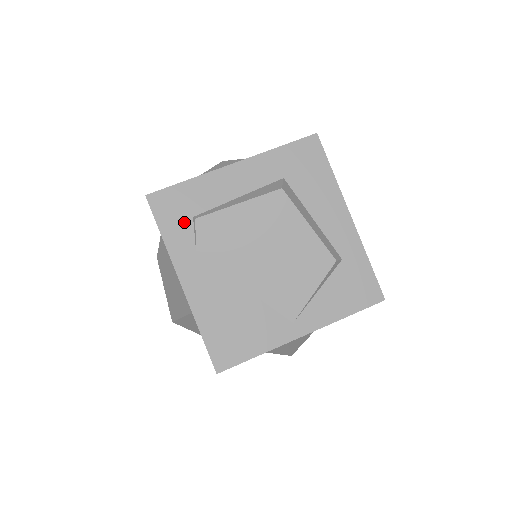
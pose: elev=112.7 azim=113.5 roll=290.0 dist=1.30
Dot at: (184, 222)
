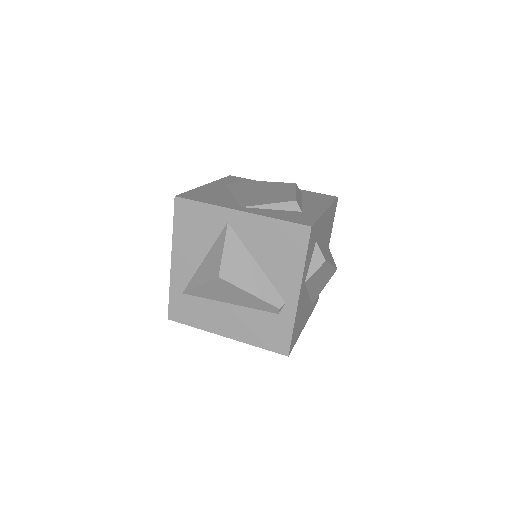
Dot at: occluded
